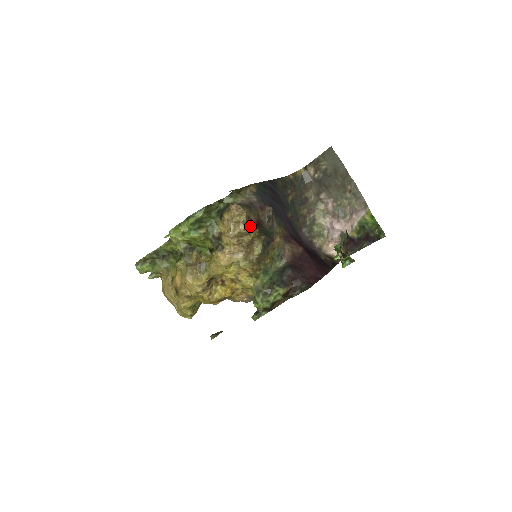
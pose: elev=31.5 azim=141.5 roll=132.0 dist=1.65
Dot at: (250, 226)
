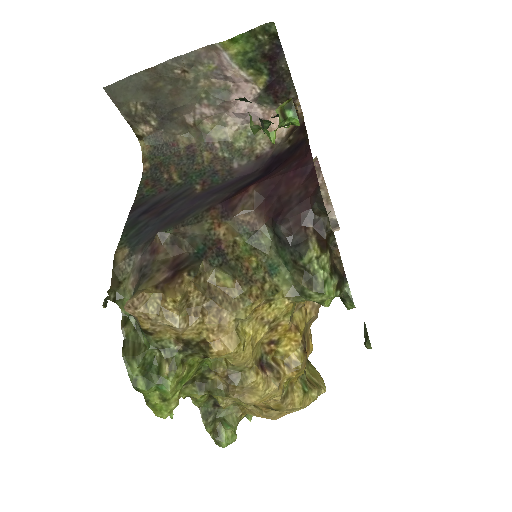
Dot at: (171, 290)
